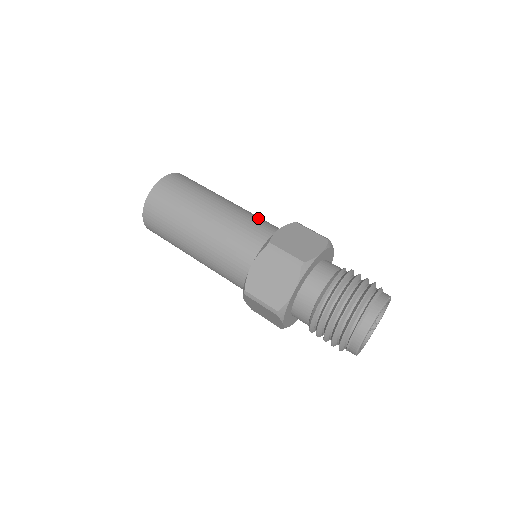
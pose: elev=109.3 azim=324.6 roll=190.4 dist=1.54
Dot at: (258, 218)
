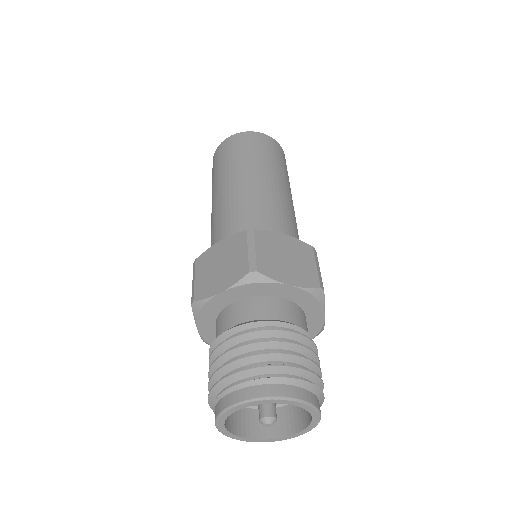
Dot at: (289, 220)
